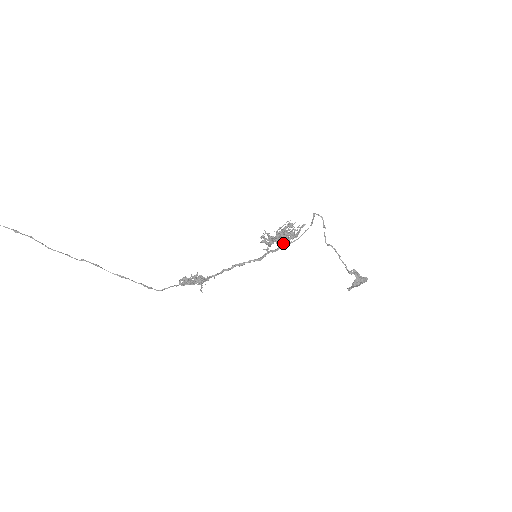
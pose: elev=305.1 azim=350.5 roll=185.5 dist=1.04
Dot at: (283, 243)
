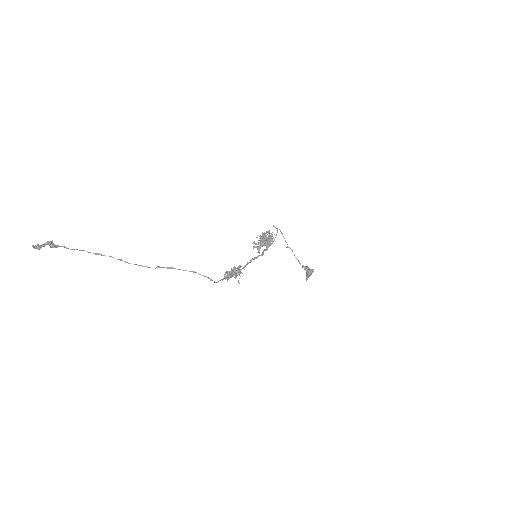
Dot at: (269, 243)
